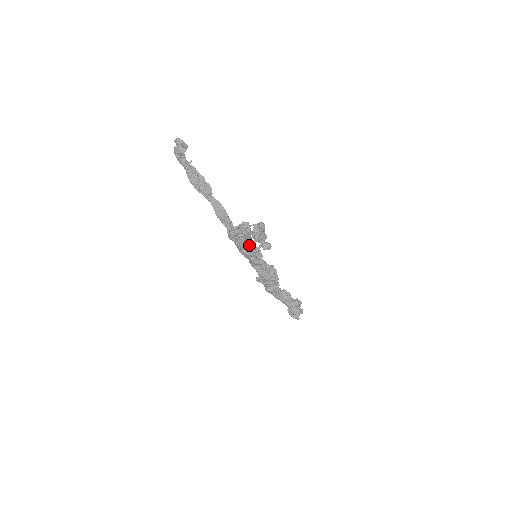
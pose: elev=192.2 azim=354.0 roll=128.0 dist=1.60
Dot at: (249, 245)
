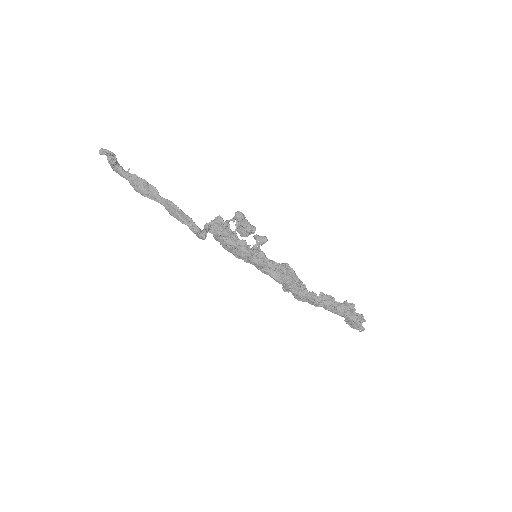
Dot at: (239, 244)
